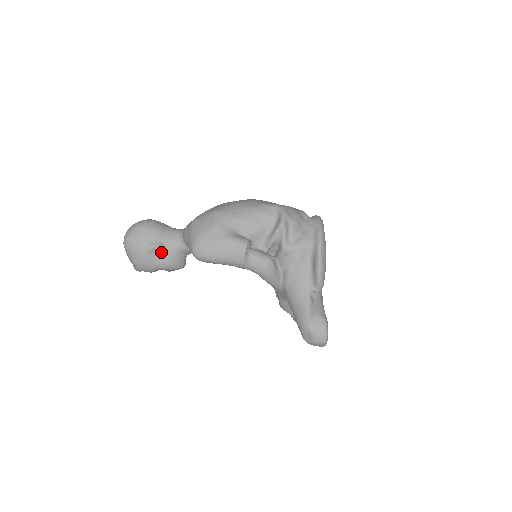
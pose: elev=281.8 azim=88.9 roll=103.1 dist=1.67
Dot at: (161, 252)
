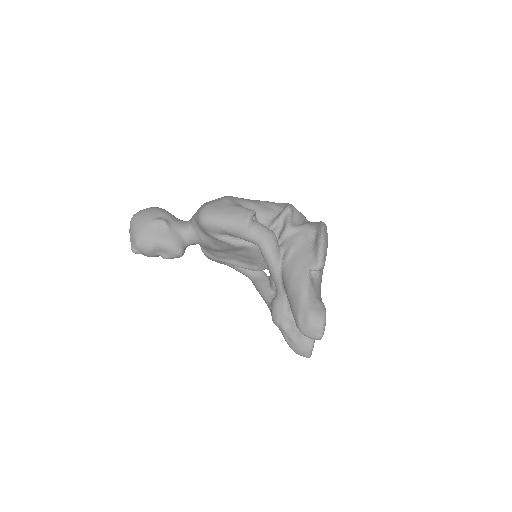
Dot at: (165, 228)
